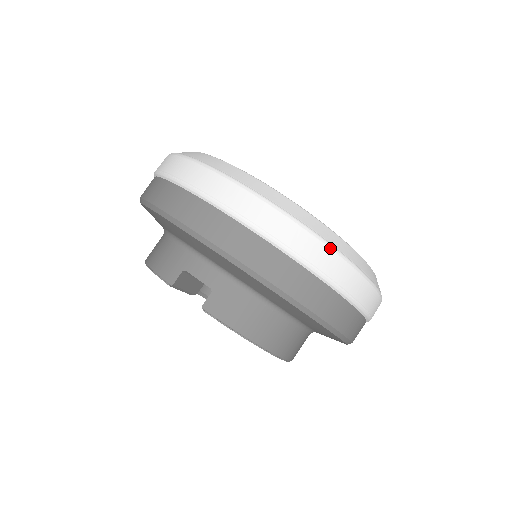
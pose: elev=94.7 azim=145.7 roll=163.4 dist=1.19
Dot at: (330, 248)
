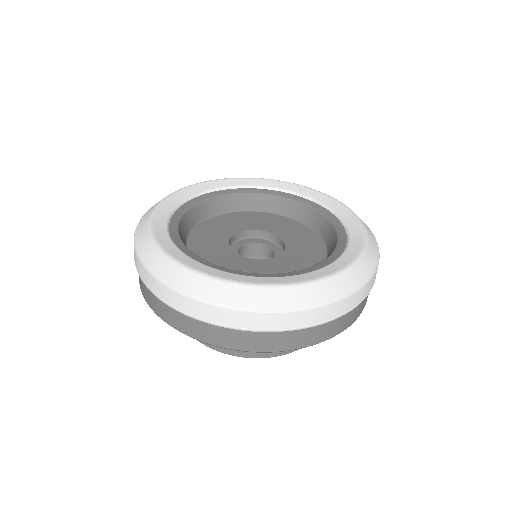
Dot at: (198, 301)
